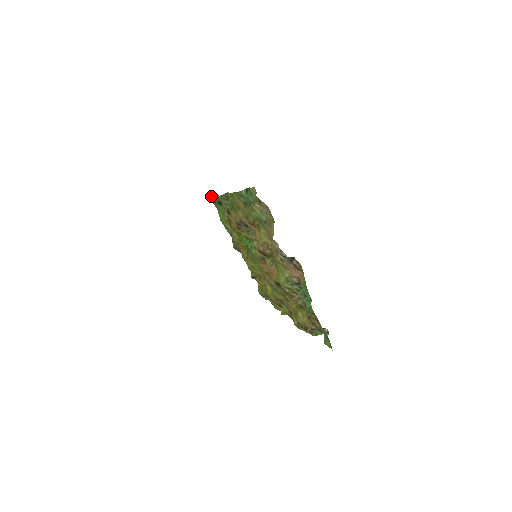
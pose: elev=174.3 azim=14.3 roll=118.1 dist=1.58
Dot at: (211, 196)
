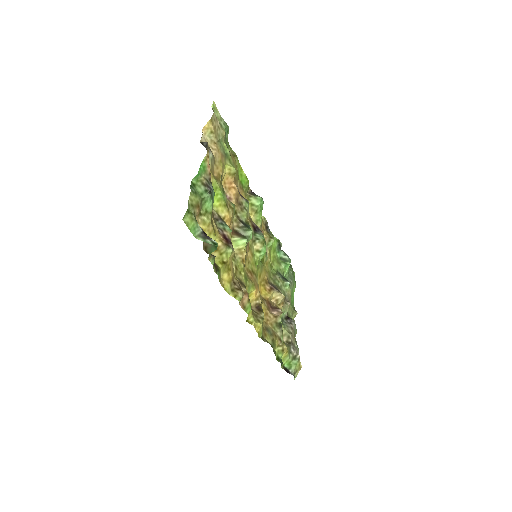
Dot at: occluded
